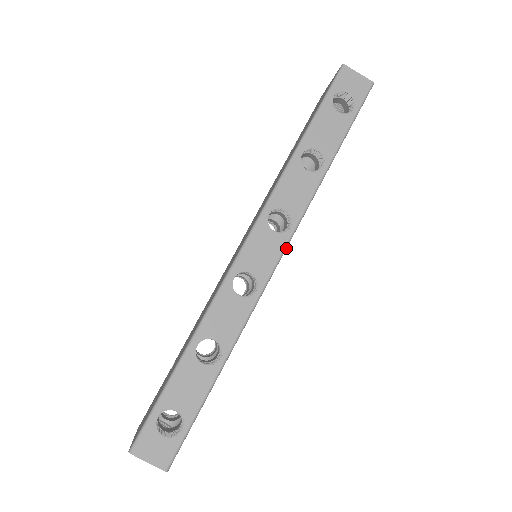
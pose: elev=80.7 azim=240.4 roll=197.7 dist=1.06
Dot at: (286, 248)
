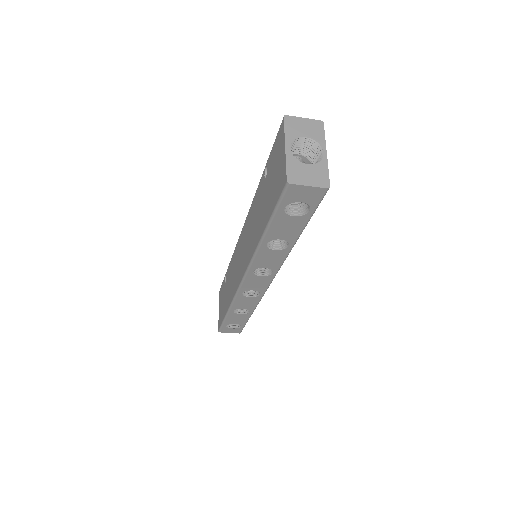
Dot at: (273, 278)
